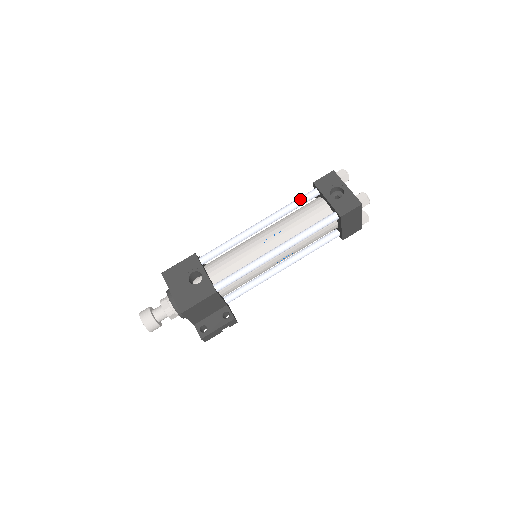
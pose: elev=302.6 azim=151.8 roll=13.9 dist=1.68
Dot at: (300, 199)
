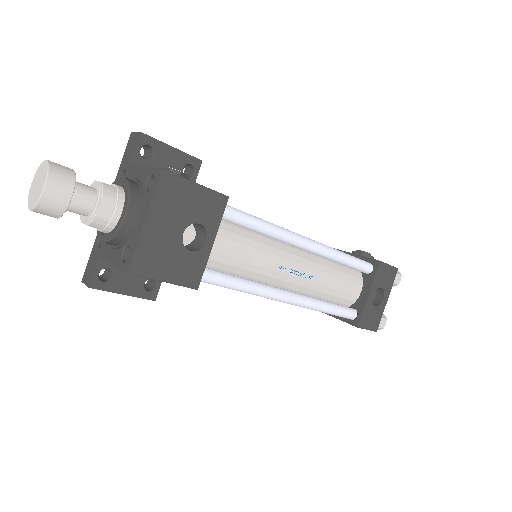
Dot at: (357, 263)
